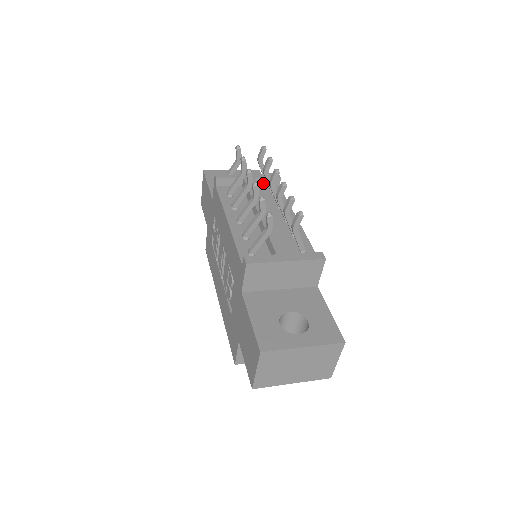
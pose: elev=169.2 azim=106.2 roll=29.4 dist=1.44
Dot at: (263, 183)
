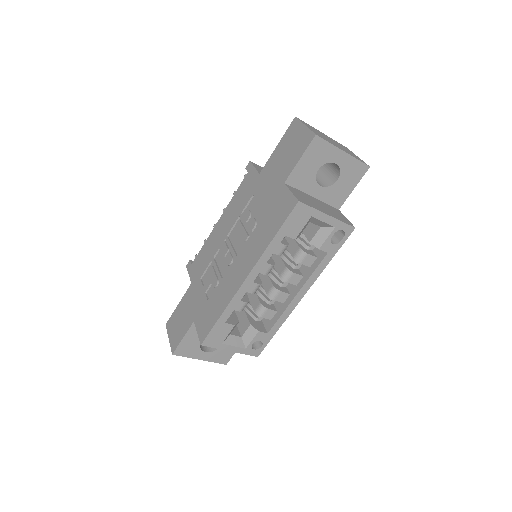
Dot at: occluded
